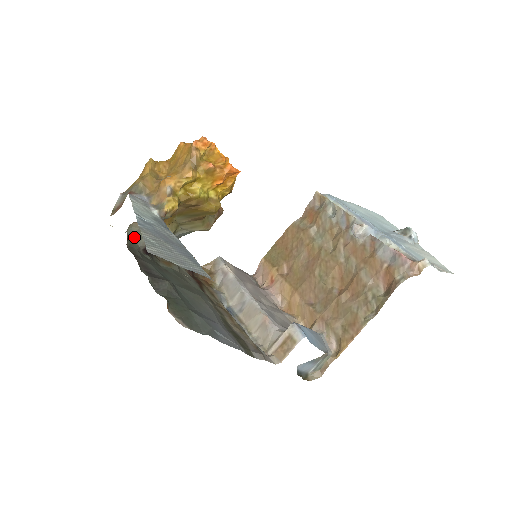
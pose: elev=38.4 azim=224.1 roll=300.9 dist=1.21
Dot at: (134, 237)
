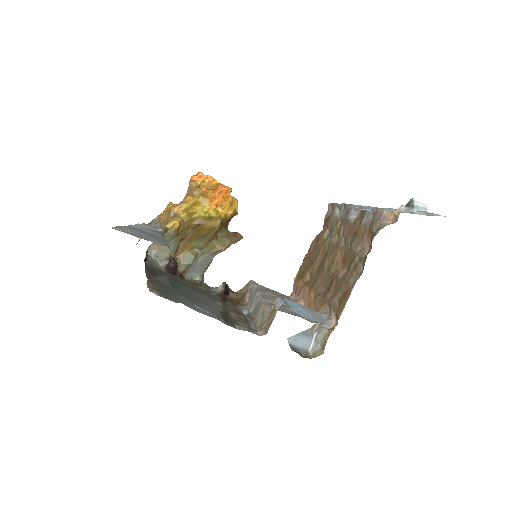
Dot at: (154, 258)
